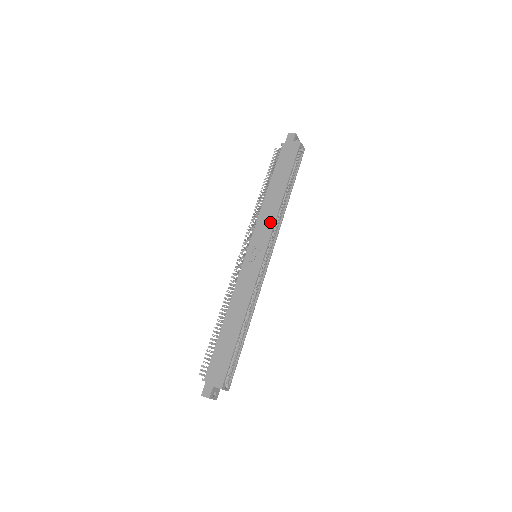
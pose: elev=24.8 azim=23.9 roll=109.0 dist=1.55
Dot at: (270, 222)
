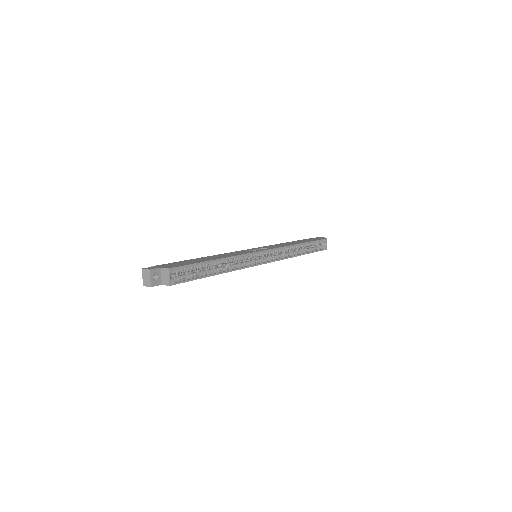
Dot at: (281, 246)
